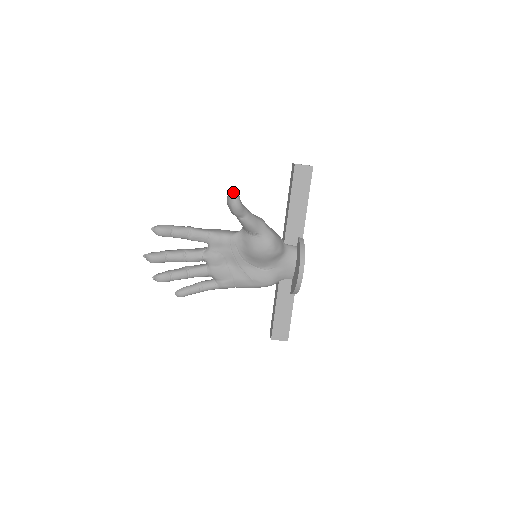
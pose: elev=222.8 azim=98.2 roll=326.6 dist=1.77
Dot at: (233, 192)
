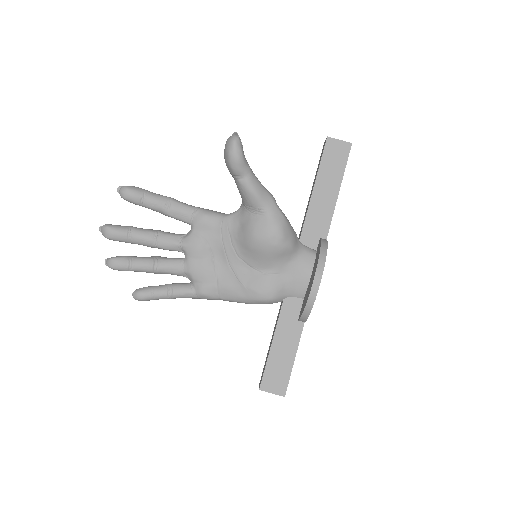
Dot at: (234, 135)
